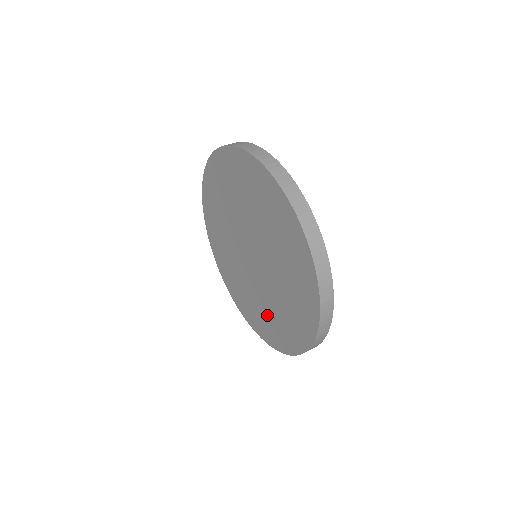
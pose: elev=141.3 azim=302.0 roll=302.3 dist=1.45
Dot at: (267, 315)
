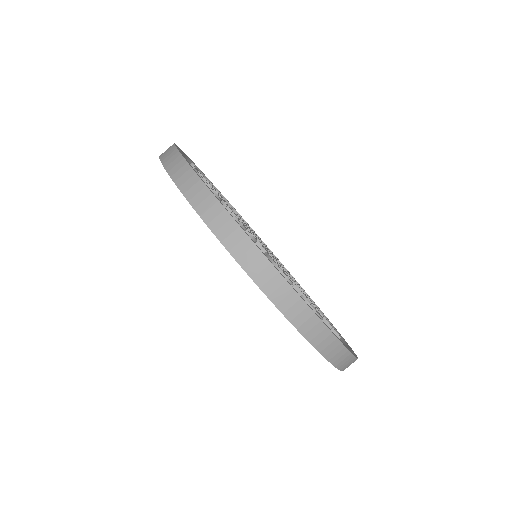
Dot at: occluded
